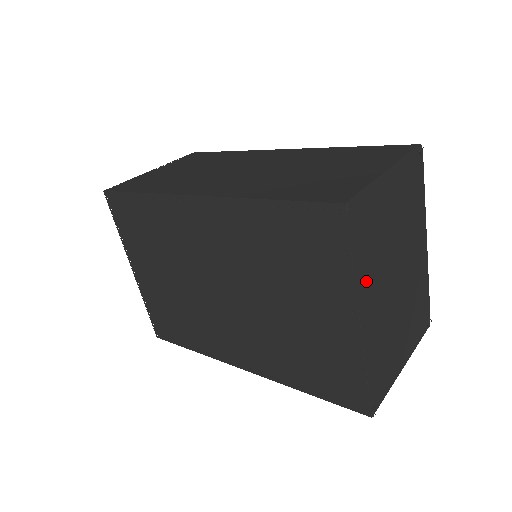
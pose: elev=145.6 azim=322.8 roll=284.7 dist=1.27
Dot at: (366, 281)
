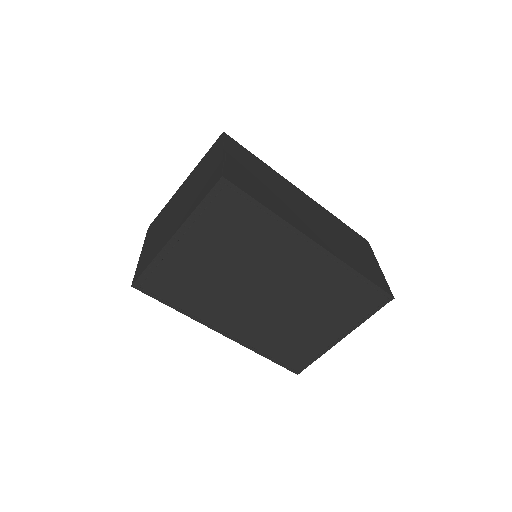
Dot at: occluded
